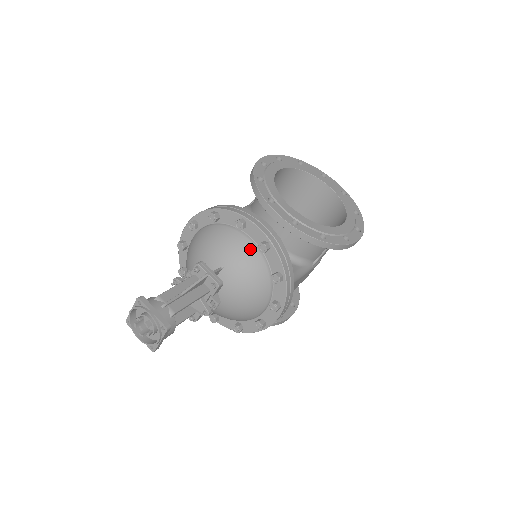
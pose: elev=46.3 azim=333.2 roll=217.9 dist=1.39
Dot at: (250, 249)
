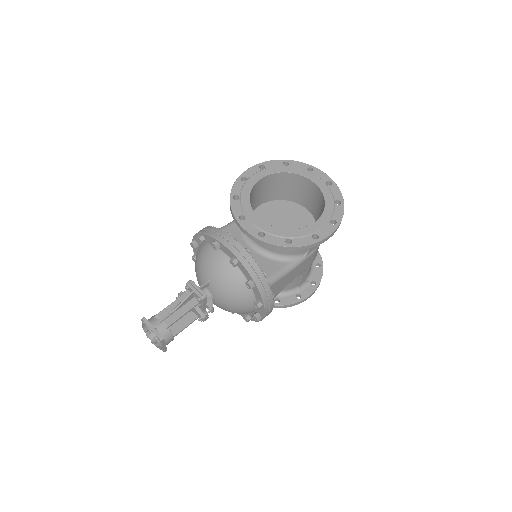
Dot at: (226, 264)
